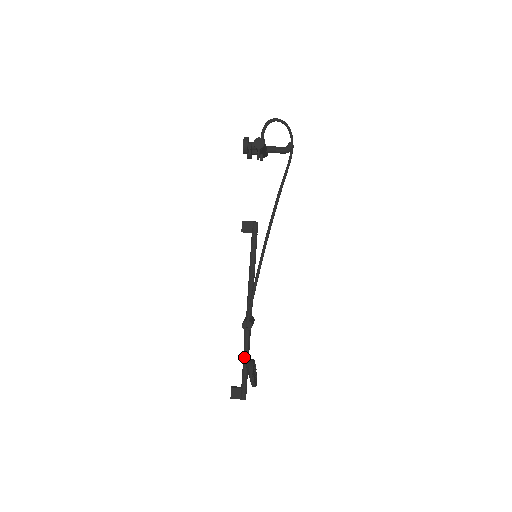
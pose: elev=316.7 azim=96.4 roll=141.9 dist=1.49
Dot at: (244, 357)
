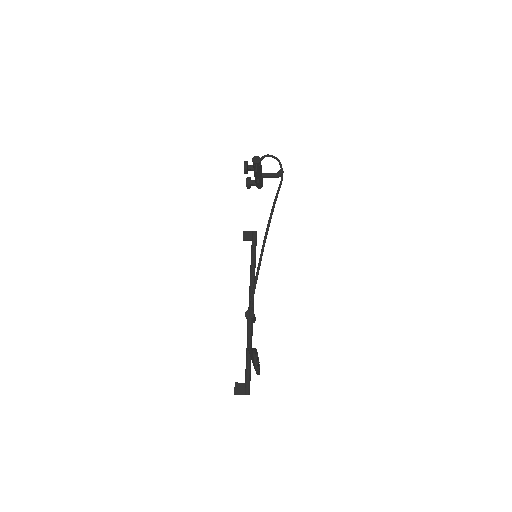
Dot at: occluded
